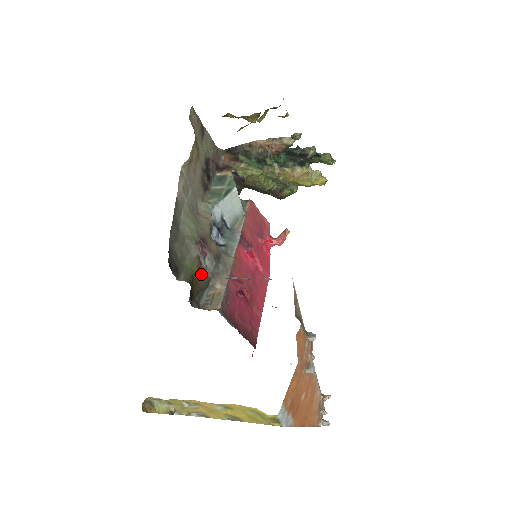
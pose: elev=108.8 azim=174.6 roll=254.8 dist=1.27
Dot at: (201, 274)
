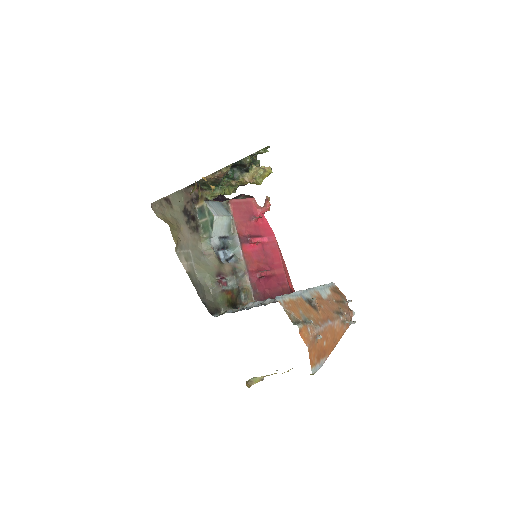
Dot at: (231, 293)
